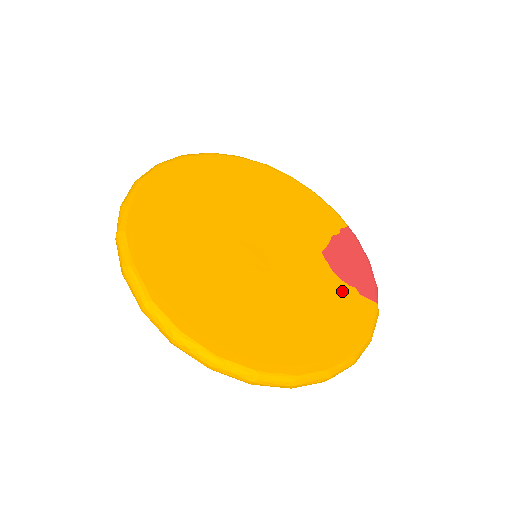
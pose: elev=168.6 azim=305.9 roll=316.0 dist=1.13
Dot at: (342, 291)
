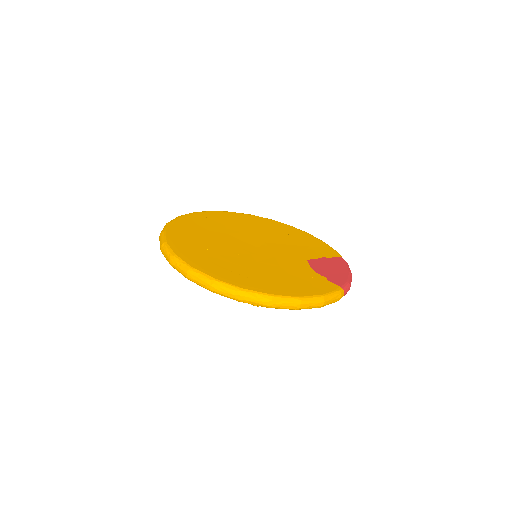
Dot at: (312, 275)
